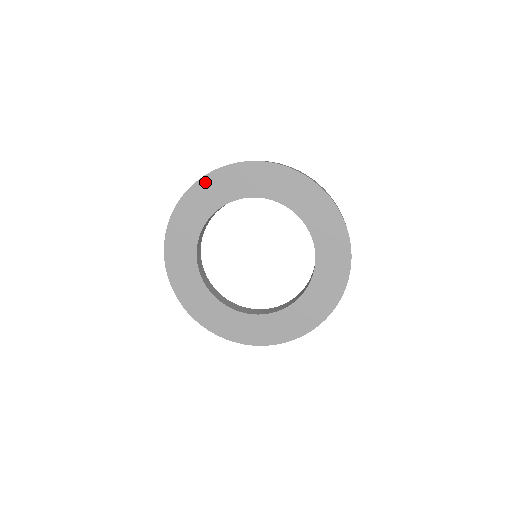
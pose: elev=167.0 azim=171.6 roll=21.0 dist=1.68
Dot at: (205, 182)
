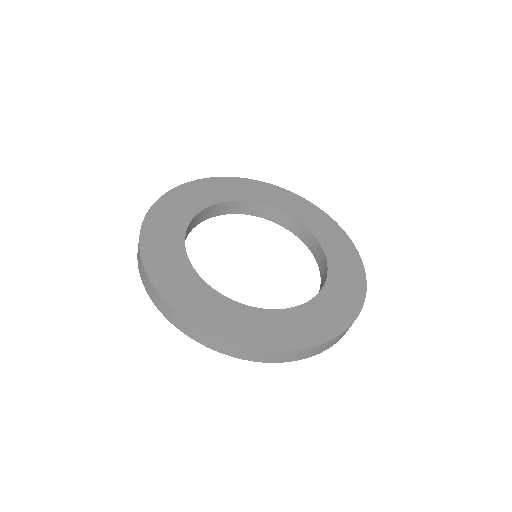
Dot at: (233, 180)
